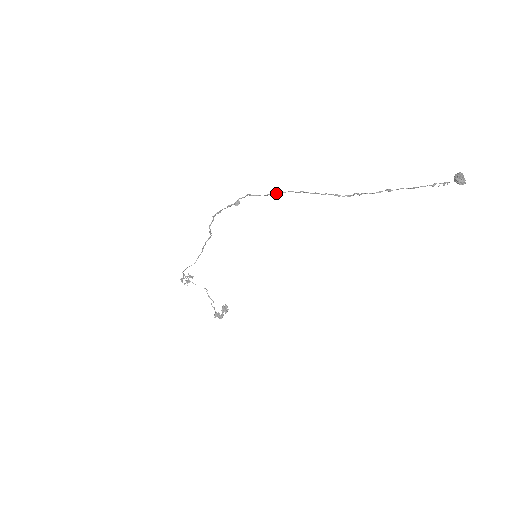
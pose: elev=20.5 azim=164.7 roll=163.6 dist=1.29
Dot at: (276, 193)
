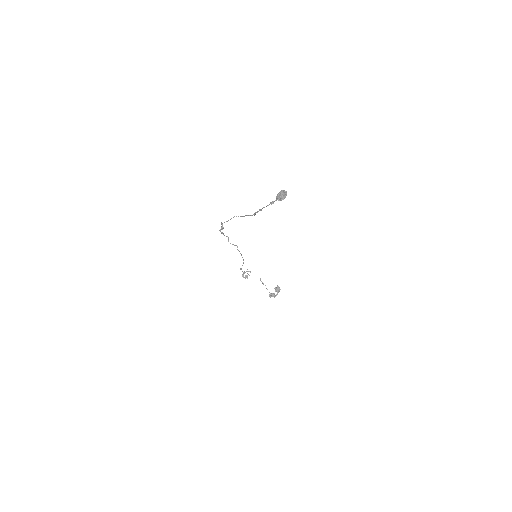
Dot at: occluded
